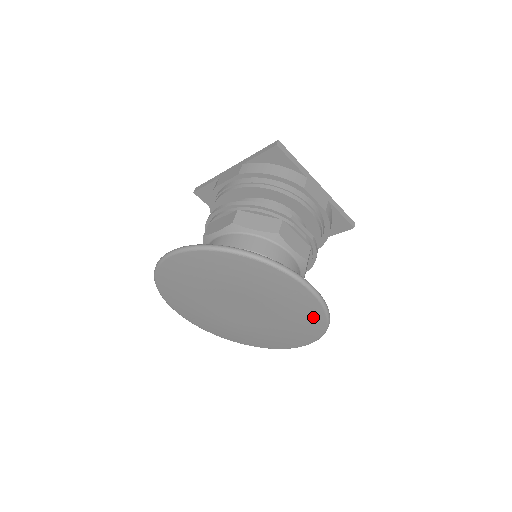
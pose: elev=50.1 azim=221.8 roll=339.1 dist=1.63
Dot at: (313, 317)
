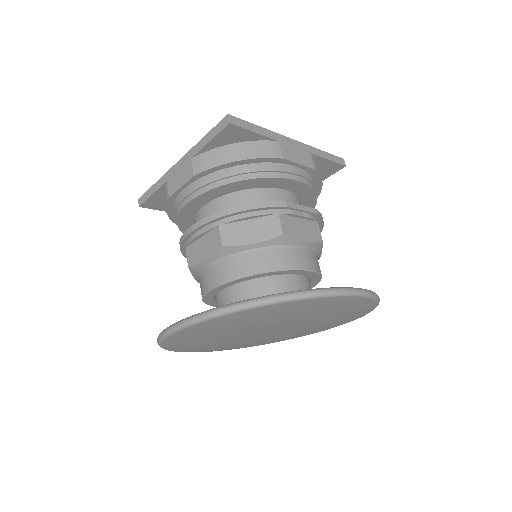
Dot at: (362, 308)
